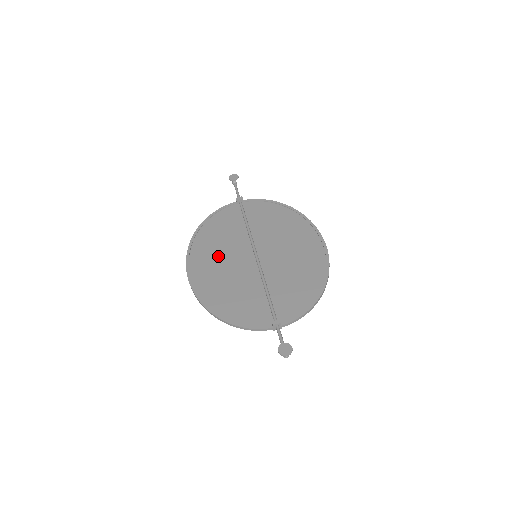
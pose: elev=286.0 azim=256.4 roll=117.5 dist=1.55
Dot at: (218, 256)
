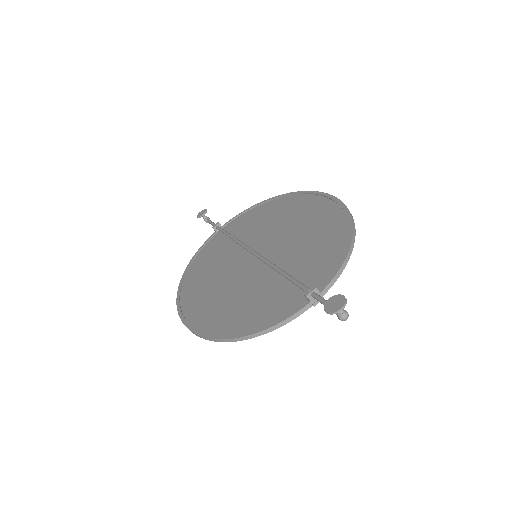
Dot at: (213, 284)
